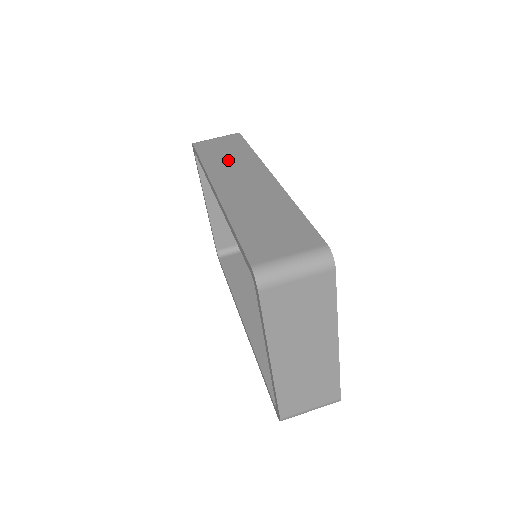
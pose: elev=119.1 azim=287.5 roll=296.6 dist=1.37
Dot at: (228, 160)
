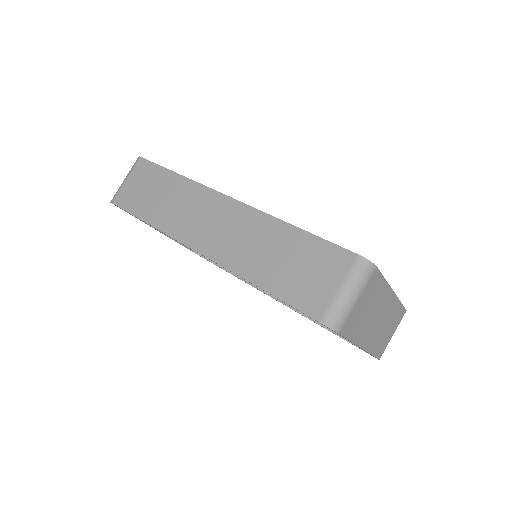
Dot at: (170, 204)
